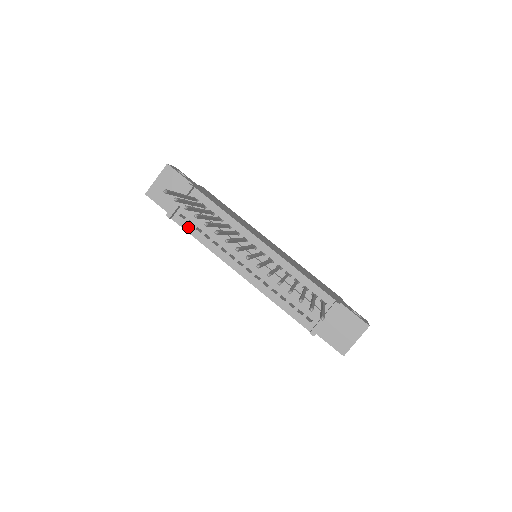
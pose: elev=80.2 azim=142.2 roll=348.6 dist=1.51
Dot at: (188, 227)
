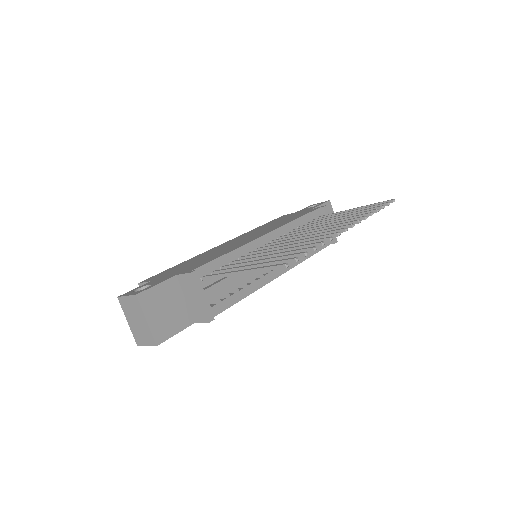
Dot at: (225, 304)
